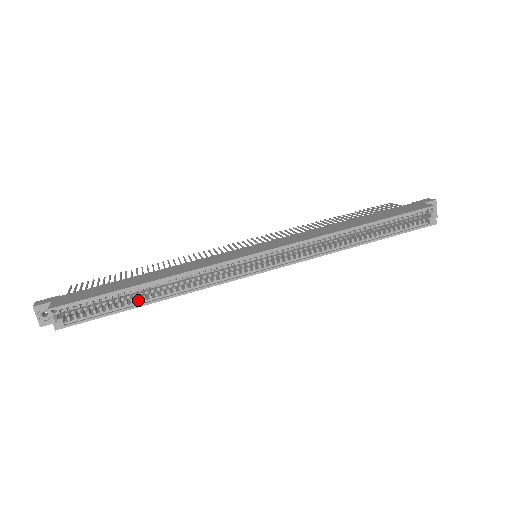
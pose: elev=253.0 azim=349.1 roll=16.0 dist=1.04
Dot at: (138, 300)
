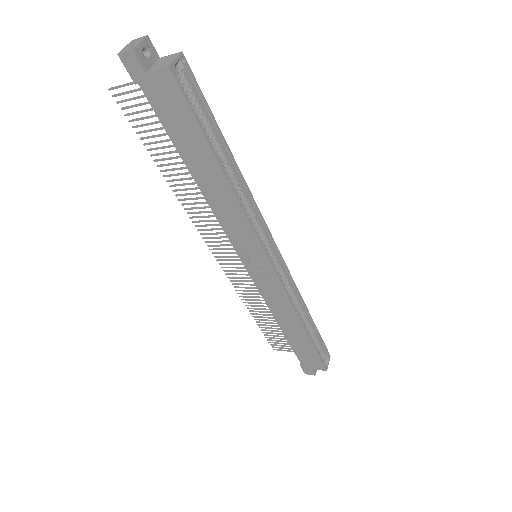
Dot at: (217, 155)
